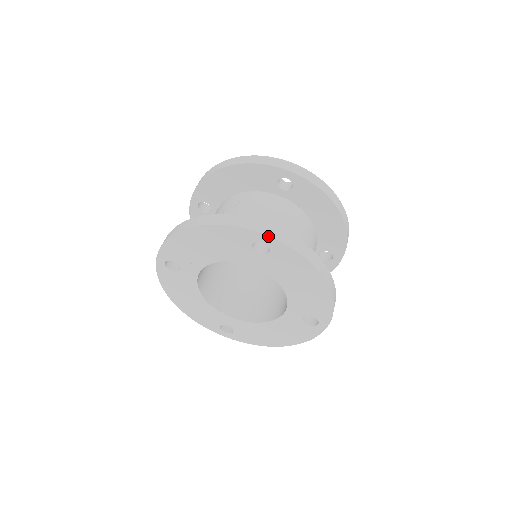
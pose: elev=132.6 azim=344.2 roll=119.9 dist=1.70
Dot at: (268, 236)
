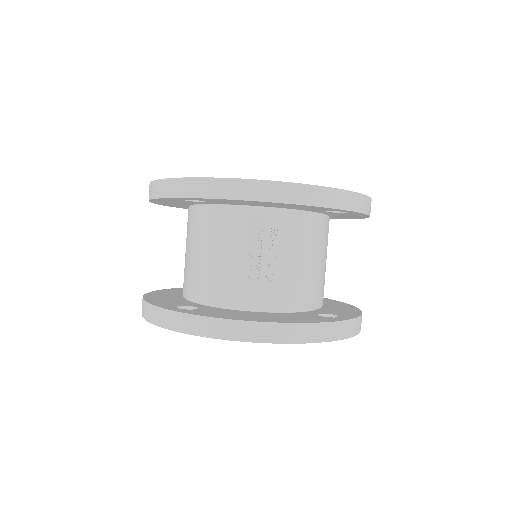
Dot at: occluded
